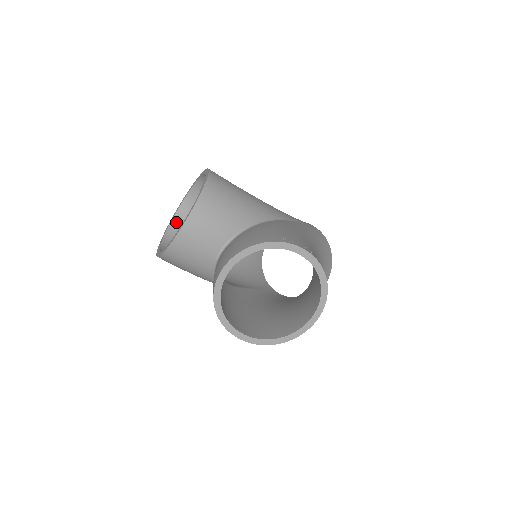
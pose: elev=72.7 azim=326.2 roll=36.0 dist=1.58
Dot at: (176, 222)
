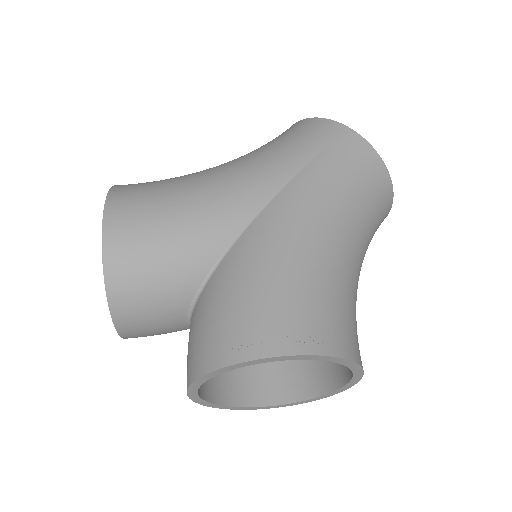
Dot at: occluded
